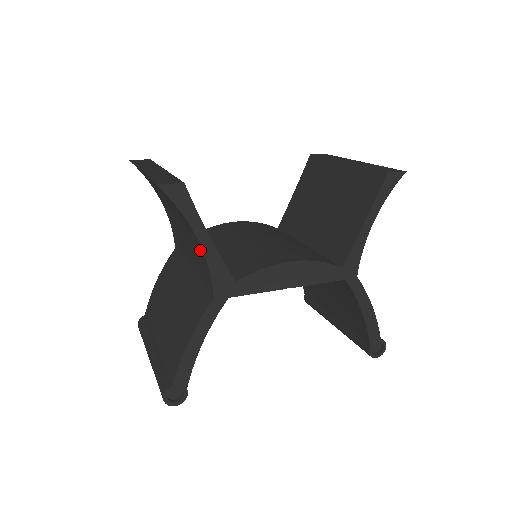
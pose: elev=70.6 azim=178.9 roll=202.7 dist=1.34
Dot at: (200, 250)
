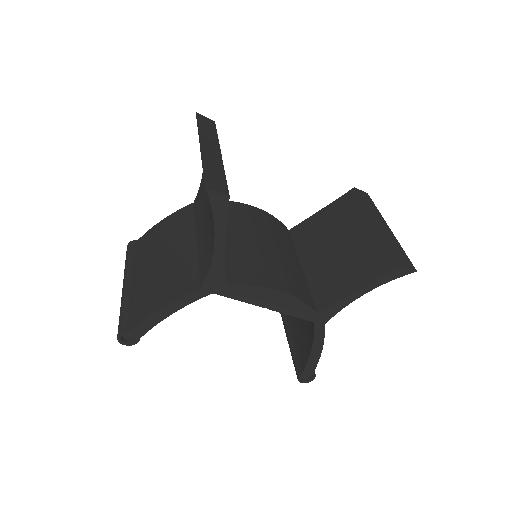
Dot at: (212, 247)
